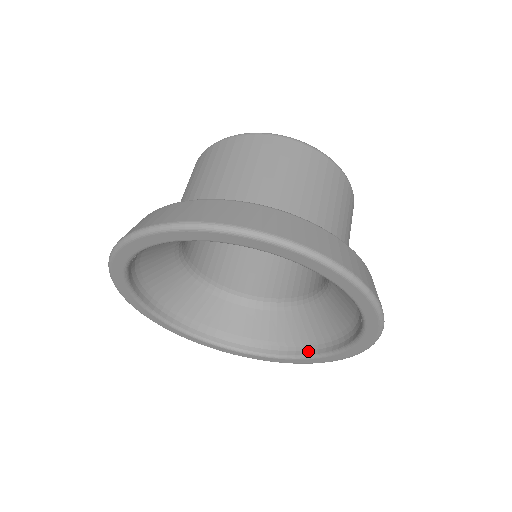
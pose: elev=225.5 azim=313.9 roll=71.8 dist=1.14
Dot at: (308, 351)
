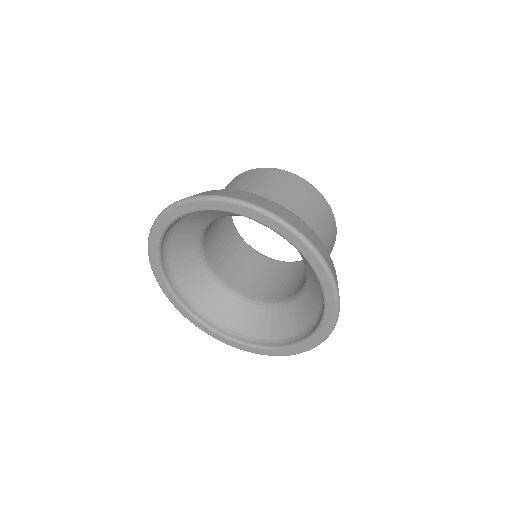
Dot at: (297, 339)
